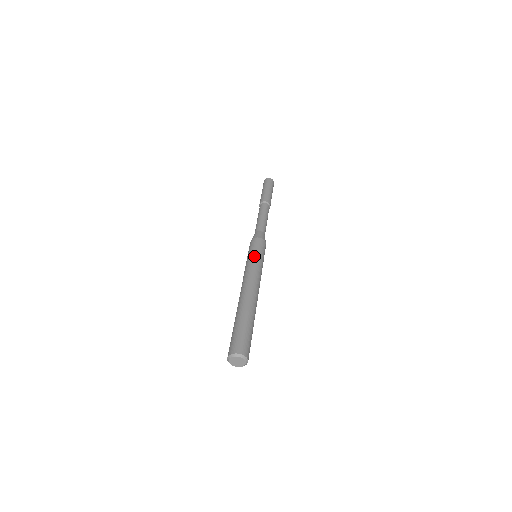
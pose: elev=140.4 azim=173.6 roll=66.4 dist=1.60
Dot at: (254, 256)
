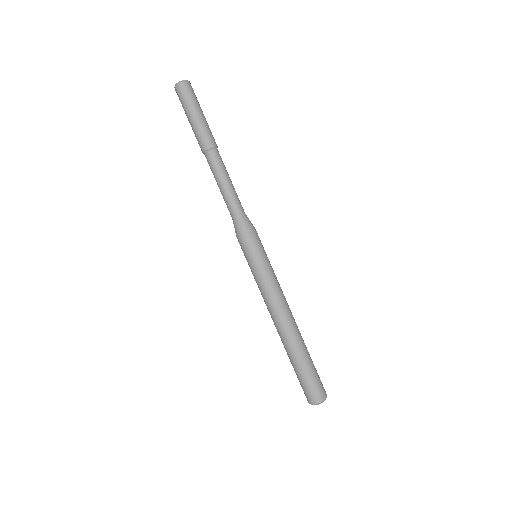
Dot at: (253, 272)
